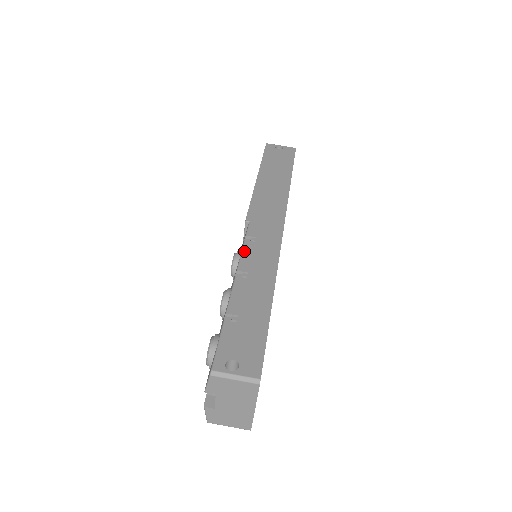
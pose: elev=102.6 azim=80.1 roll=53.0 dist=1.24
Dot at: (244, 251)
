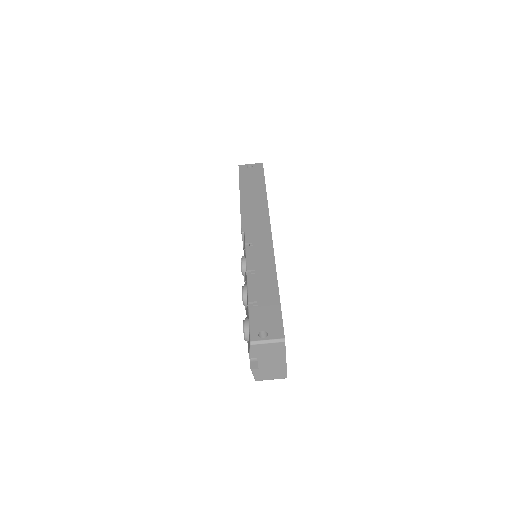
Dot at: (247, 255)
